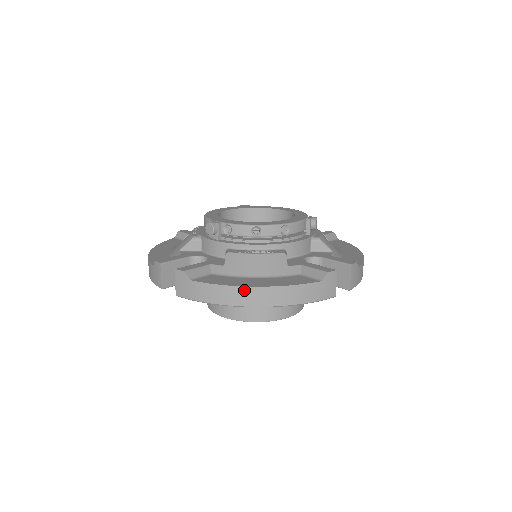
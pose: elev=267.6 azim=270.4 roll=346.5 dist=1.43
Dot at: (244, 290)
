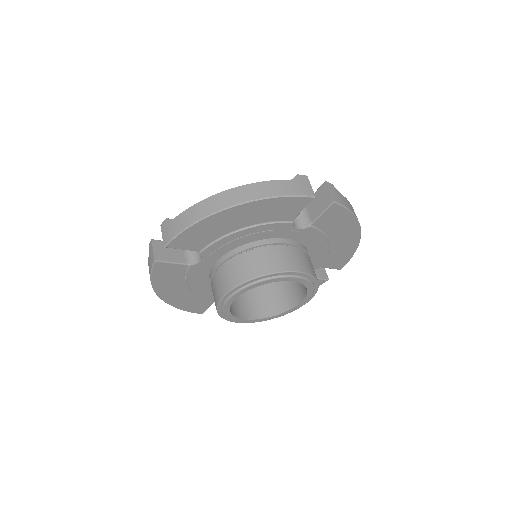
Dot at: (217, 197)
